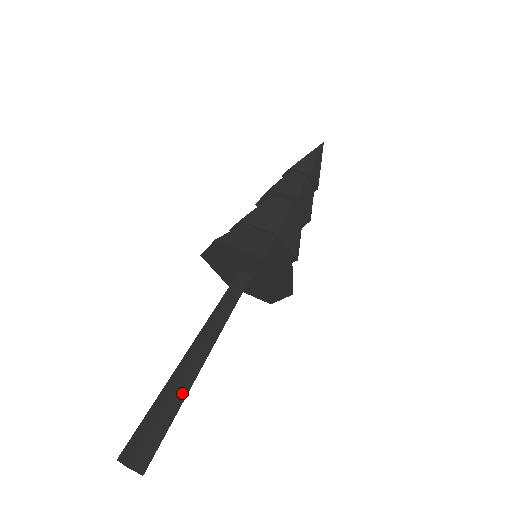
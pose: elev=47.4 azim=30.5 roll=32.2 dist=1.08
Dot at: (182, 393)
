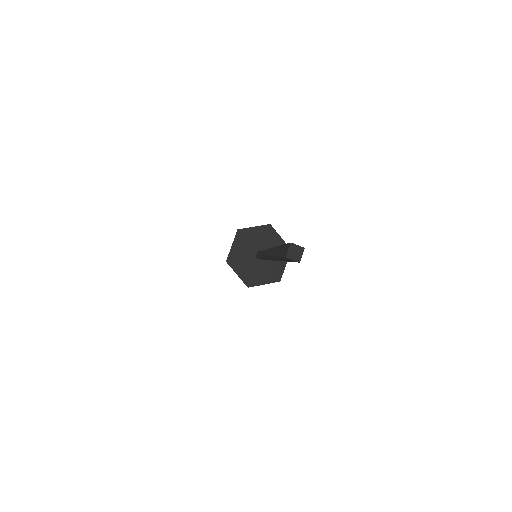
Dot at: occluded
